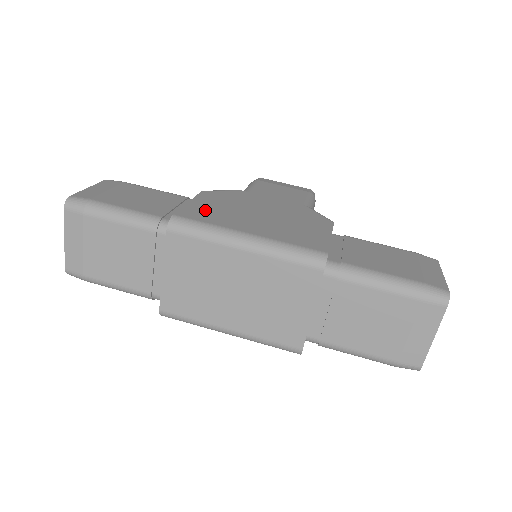
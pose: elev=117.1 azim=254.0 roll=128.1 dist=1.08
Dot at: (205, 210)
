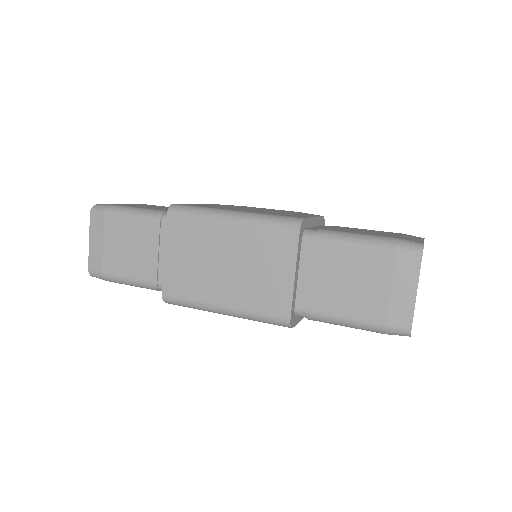
Dot at: (204, 205)
